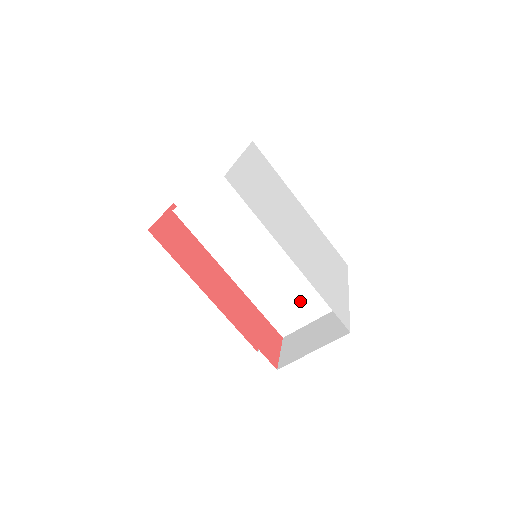
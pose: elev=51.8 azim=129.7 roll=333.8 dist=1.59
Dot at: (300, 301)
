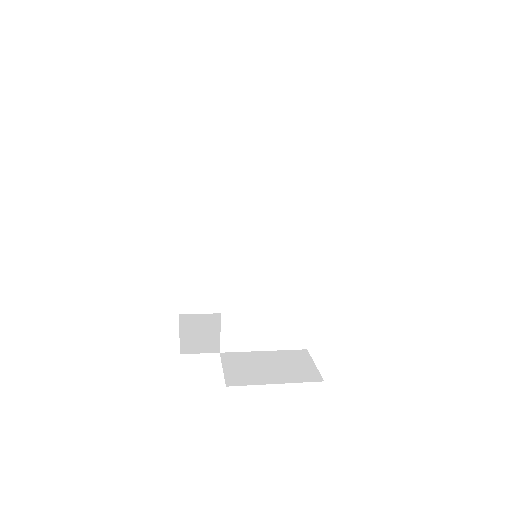
Dot at: (267, 325)
